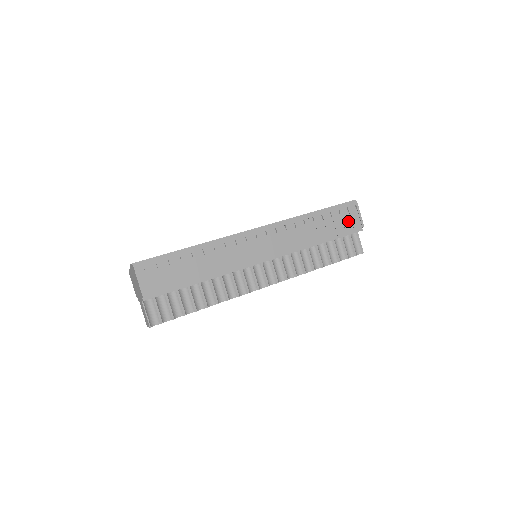
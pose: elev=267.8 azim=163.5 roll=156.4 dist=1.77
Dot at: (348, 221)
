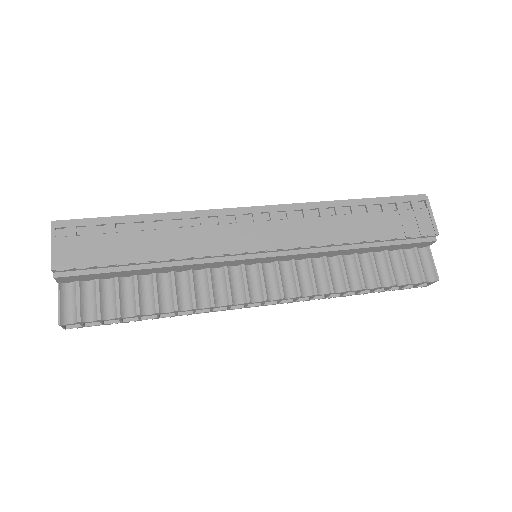
Dot at: (411, 222)
